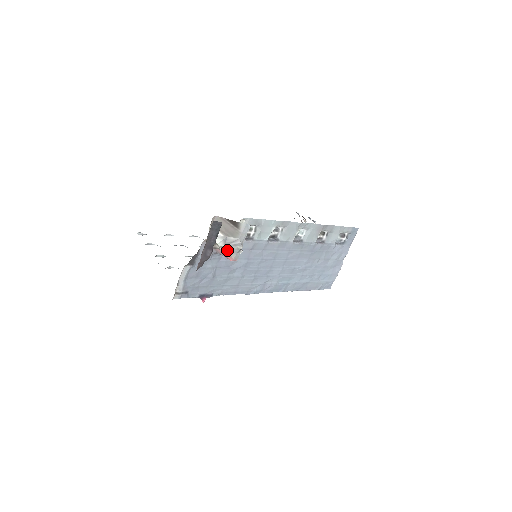
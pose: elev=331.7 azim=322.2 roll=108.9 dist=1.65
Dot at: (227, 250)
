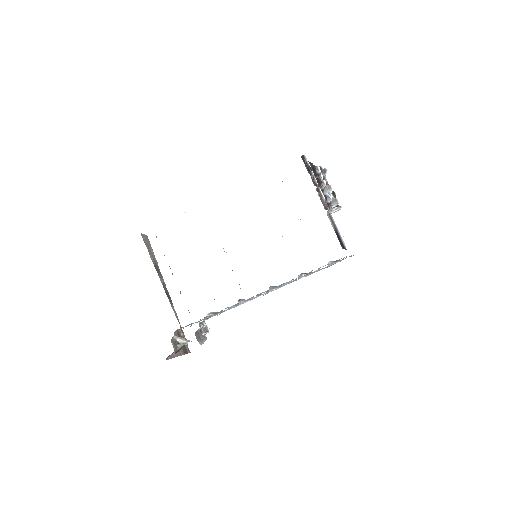
Dot at: occluded
